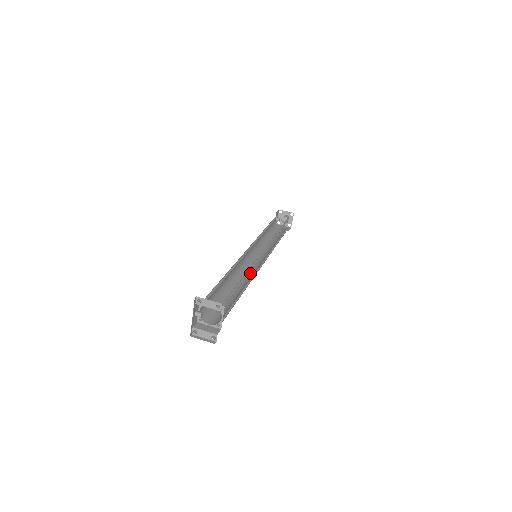
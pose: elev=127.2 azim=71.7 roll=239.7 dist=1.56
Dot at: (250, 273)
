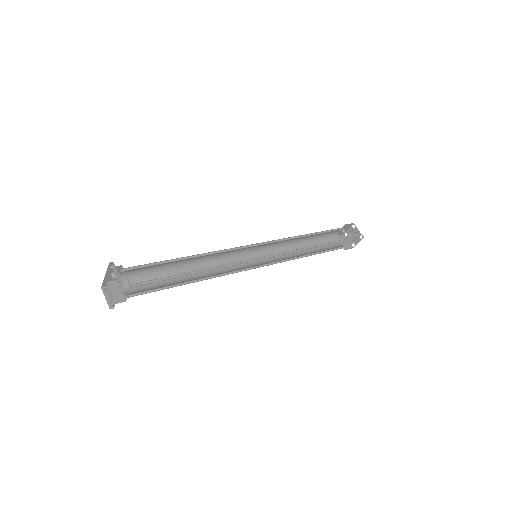
Dot at: (232, 268)
